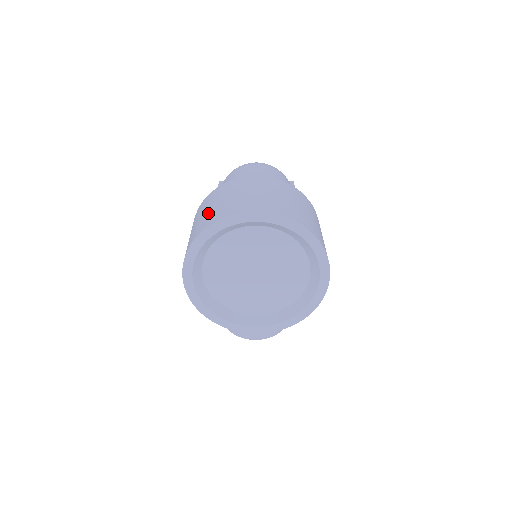
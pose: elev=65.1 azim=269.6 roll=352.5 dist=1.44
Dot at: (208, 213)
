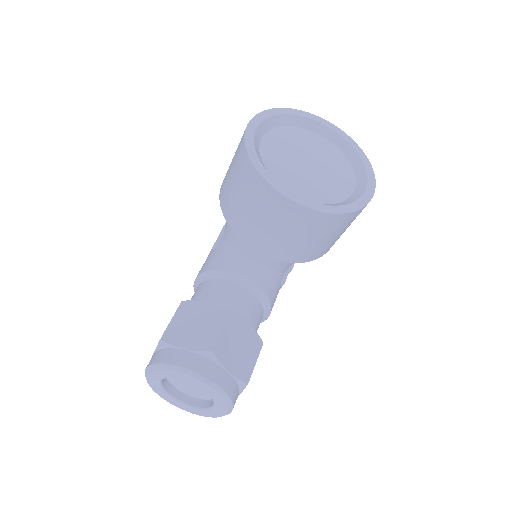
Dot at: occluded
